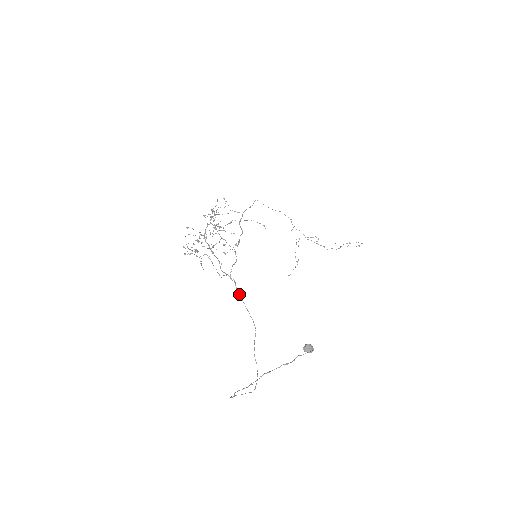
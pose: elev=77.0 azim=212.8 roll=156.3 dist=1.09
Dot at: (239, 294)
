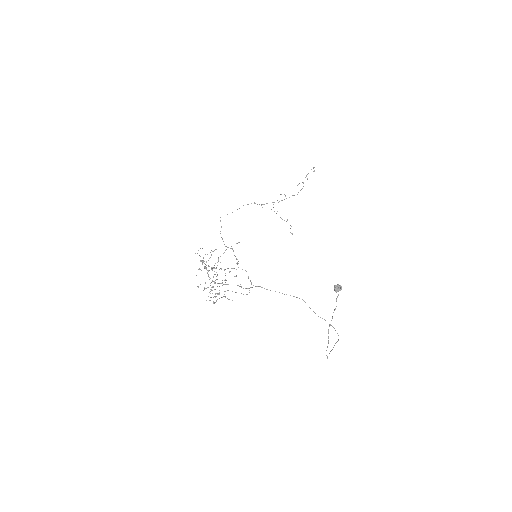
Dot at: occluded
